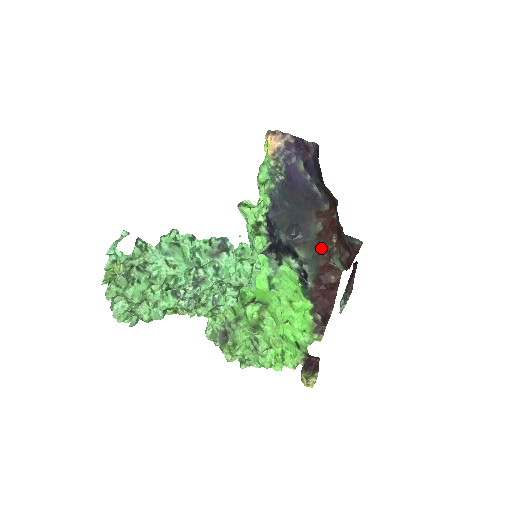
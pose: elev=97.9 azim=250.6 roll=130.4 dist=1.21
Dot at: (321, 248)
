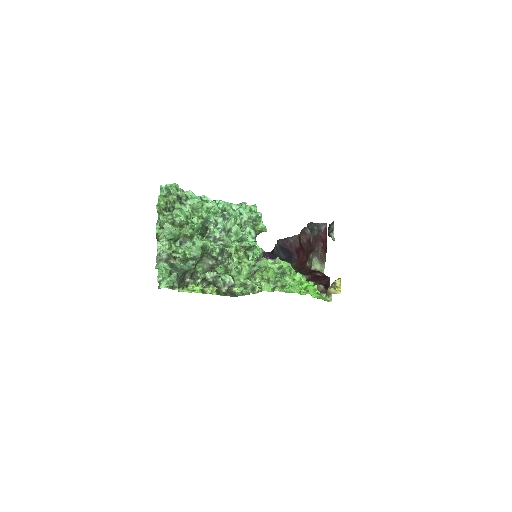
Dot at: (301, 271)
